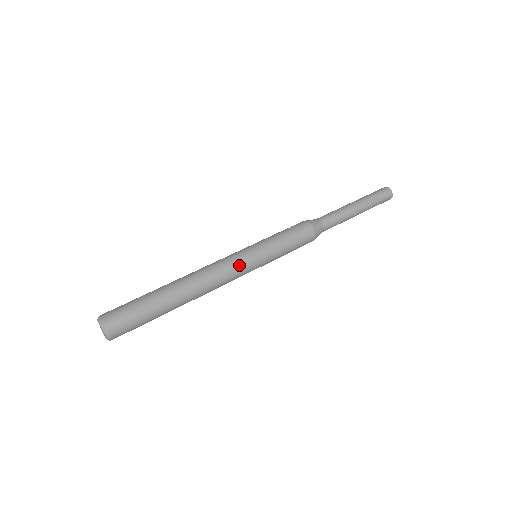
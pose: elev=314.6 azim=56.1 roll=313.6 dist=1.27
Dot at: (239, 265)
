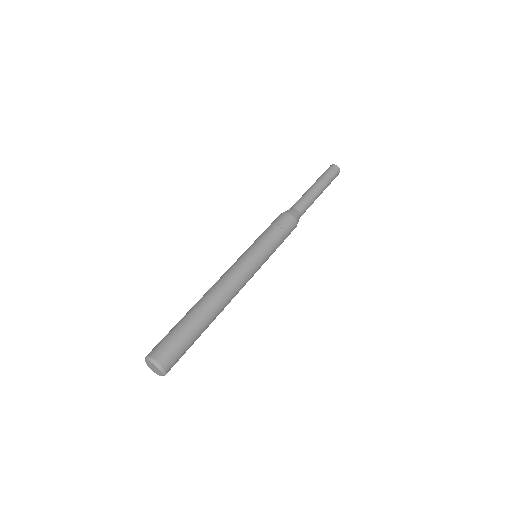
Dot at: occluded
